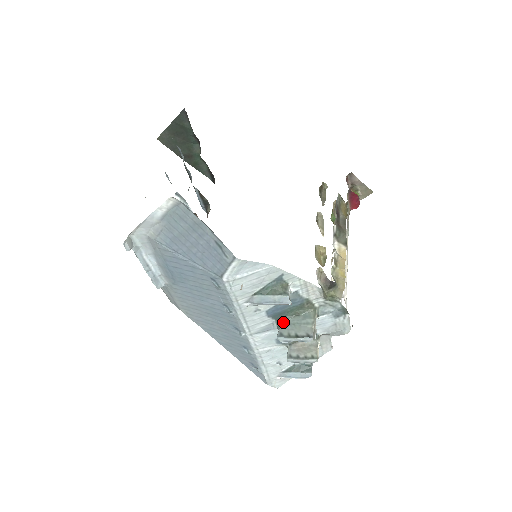
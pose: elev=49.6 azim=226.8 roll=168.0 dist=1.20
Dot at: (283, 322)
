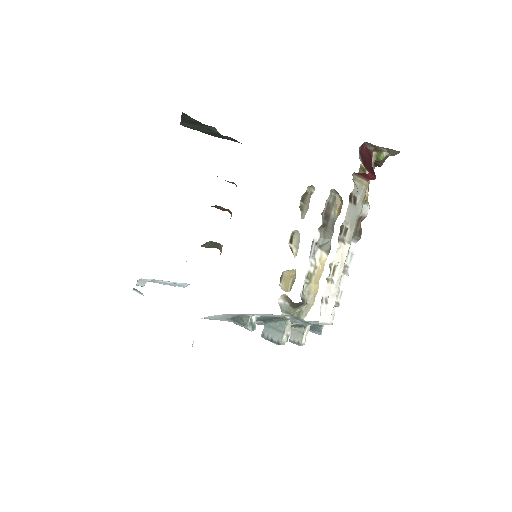
Dot at: (266, 324)
